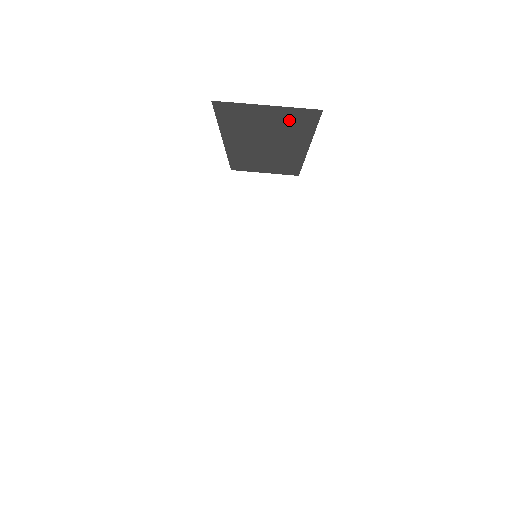
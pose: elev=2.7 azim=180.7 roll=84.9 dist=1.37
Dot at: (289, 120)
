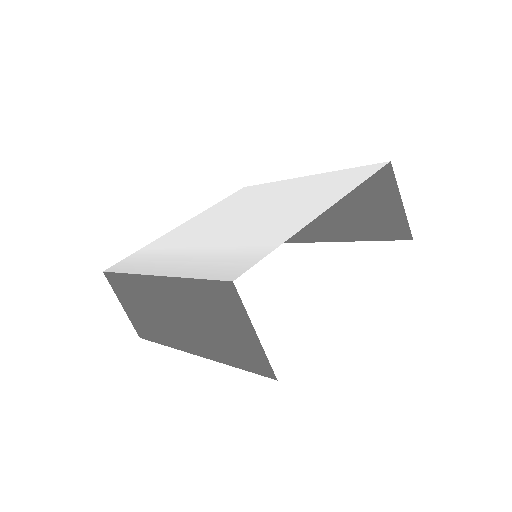
Dot at: (383, 220)
